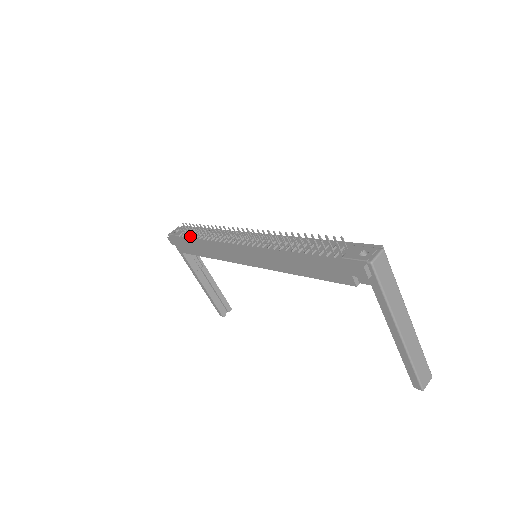
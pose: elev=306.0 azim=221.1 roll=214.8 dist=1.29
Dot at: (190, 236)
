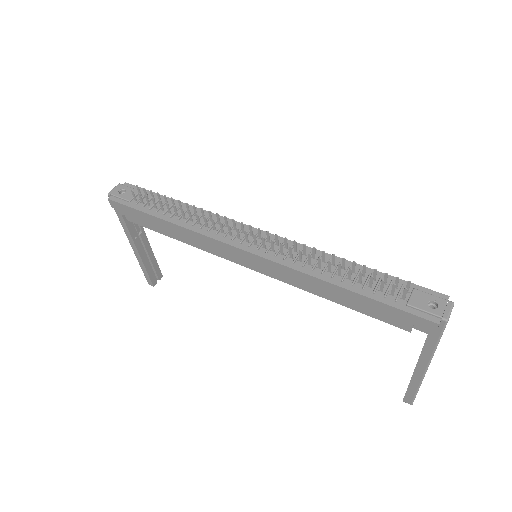
Dot at: (151, 207)
